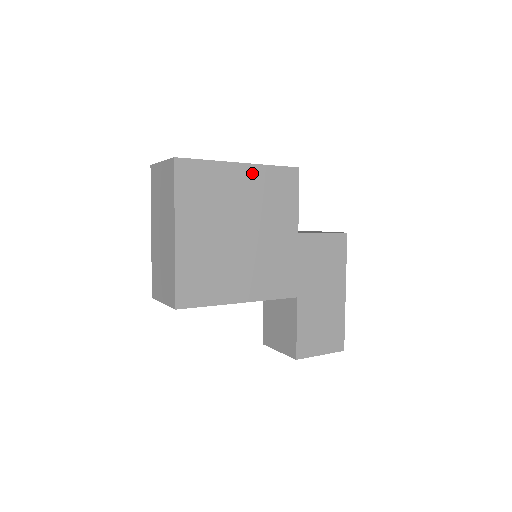
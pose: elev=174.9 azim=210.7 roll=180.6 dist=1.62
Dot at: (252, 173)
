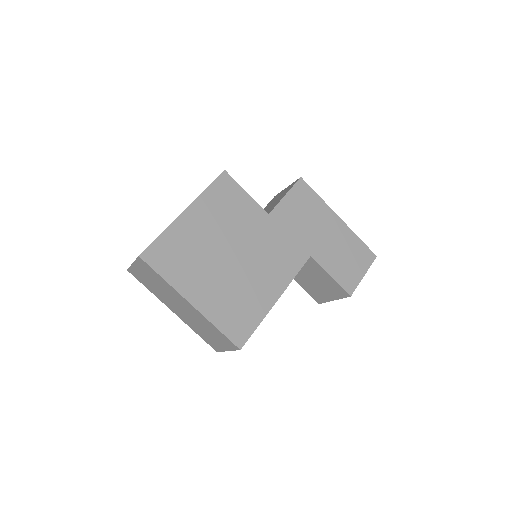
Dot at: (198, 209)
